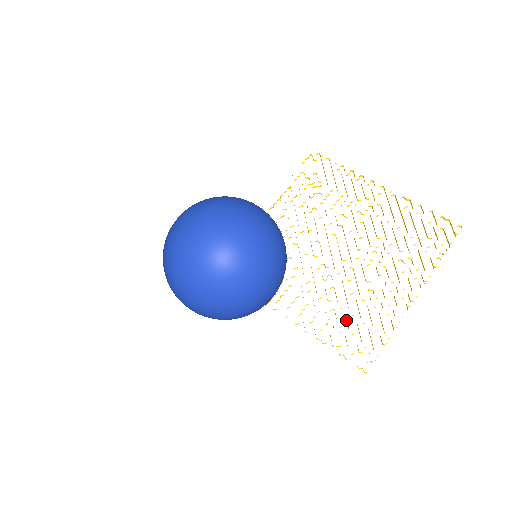
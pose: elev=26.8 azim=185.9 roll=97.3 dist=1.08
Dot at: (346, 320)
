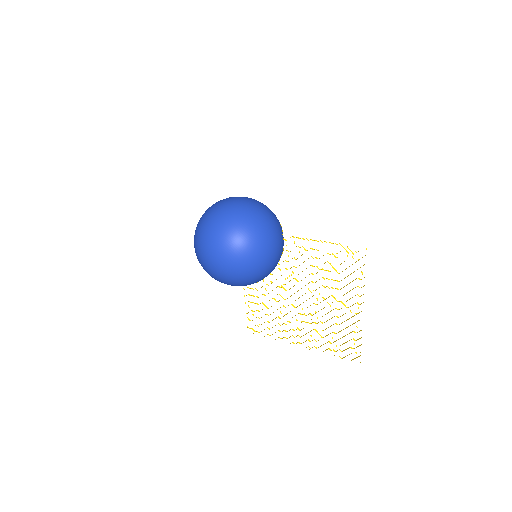
Dot at: occluded
